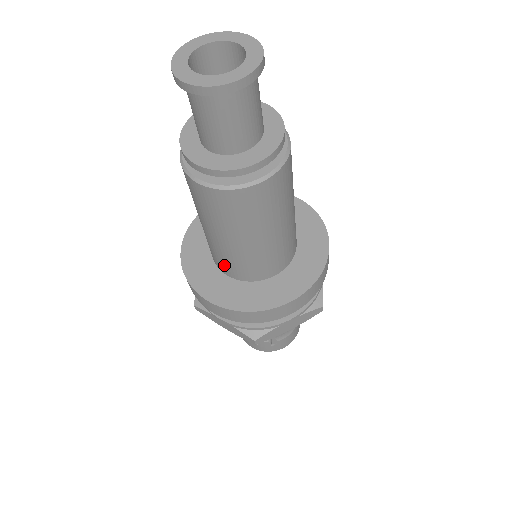
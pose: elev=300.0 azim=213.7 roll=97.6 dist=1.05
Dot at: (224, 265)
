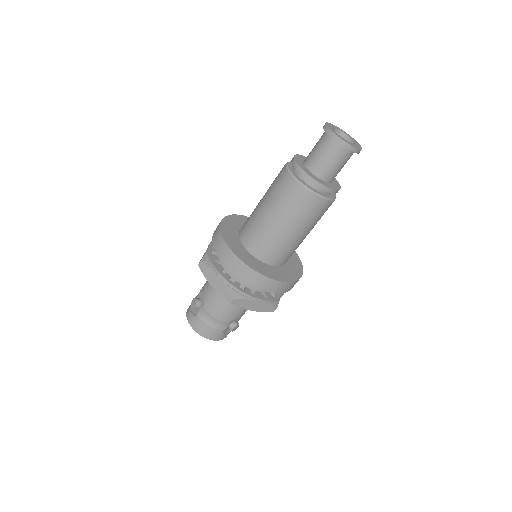
Dot at: (277, 256)
